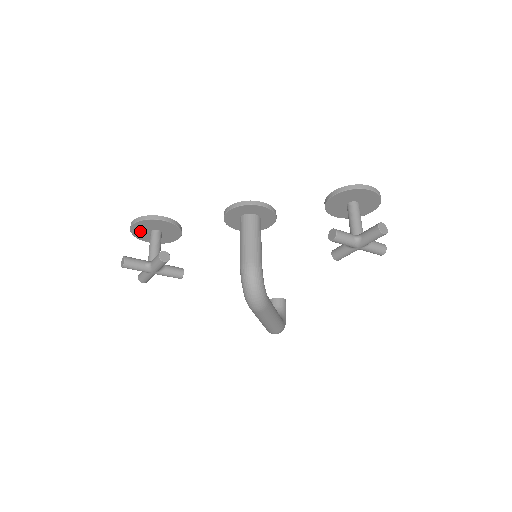
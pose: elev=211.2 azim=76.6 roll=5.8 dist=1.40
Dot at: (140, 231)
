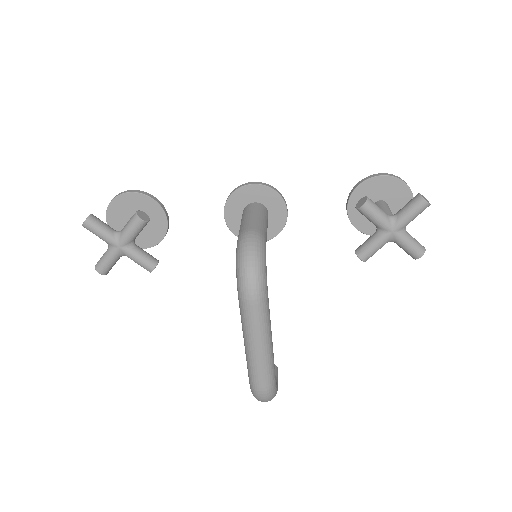
Dot at: (118, 216)
